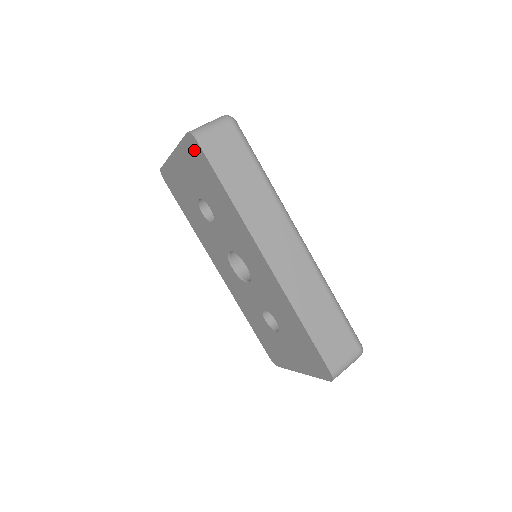
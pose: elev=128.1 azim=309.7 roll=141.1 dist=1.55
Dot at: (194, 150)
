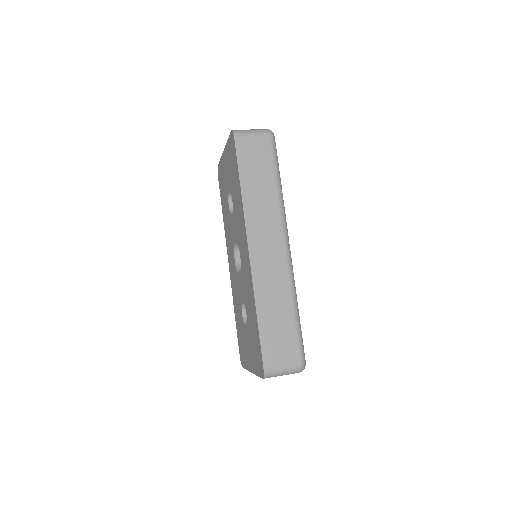
Dot at: (232, 146)
